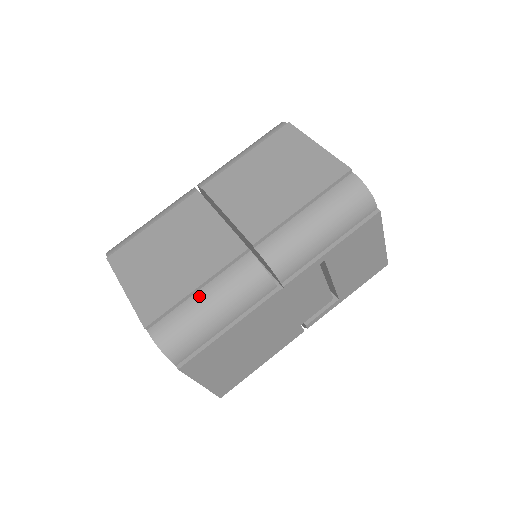
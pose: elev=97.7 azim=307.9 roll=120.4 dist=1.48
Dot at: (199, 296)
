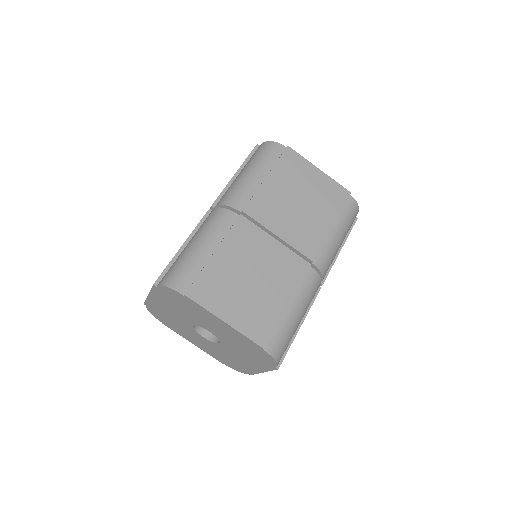
Dot at: (290, 310)
